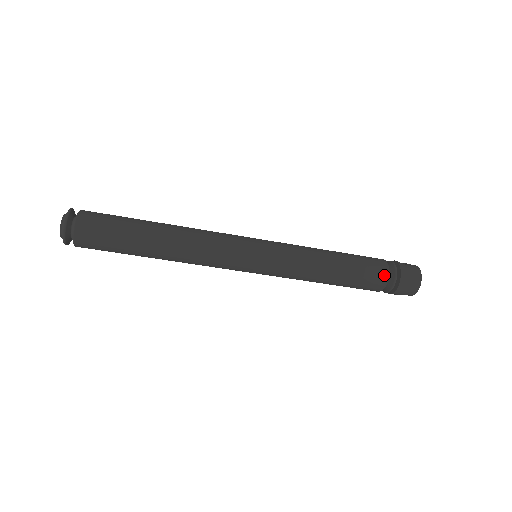
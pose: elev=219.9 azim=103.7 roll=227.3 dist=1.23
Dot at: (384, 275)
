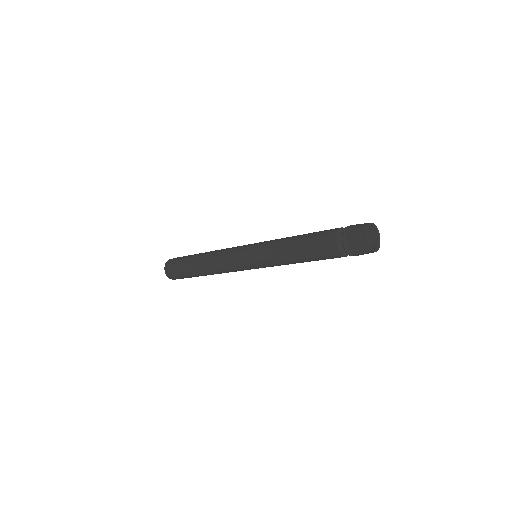
Dot at: (332, 237)
